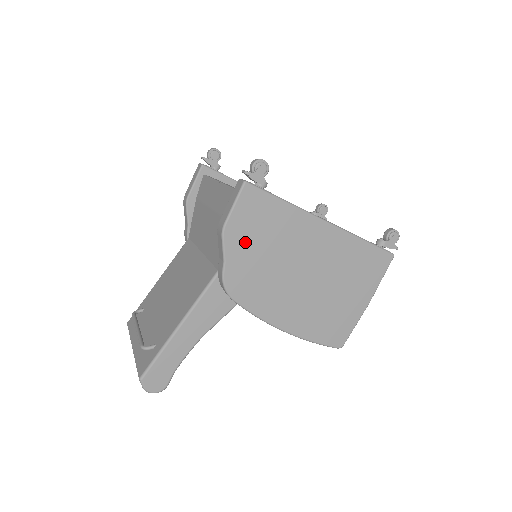
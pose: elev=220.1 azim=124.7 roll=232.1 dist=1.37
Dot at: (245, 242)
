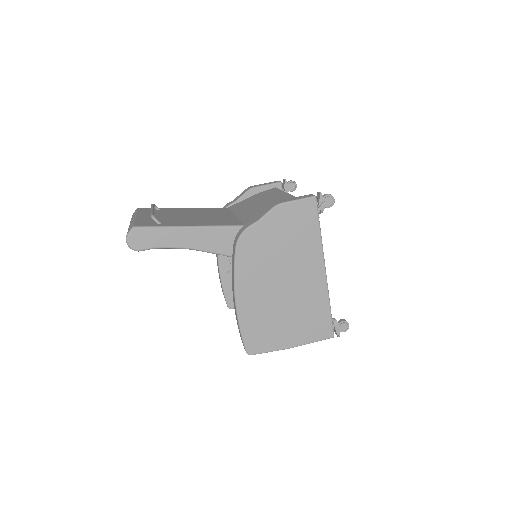
Dot at: (279, 225)
